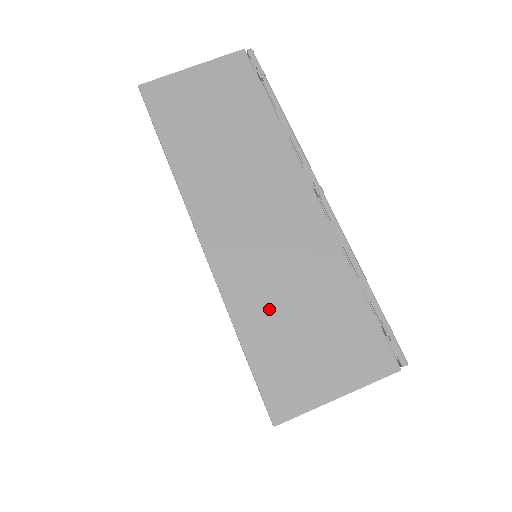
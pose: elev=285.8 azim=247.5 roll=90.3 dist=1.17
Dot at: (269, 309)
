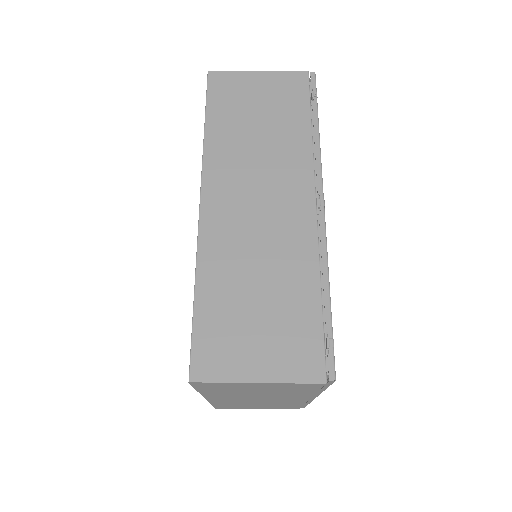
Dot at: (232, 283)
